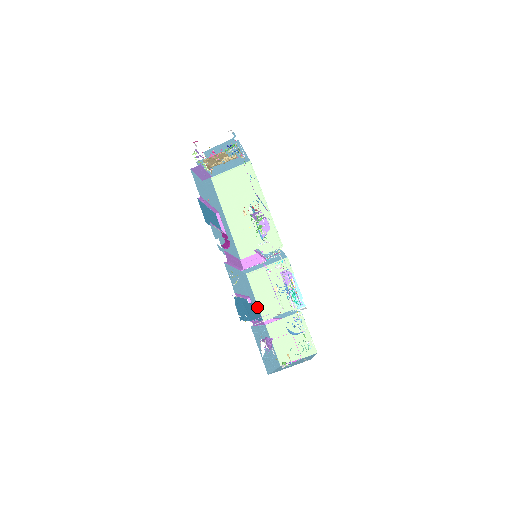
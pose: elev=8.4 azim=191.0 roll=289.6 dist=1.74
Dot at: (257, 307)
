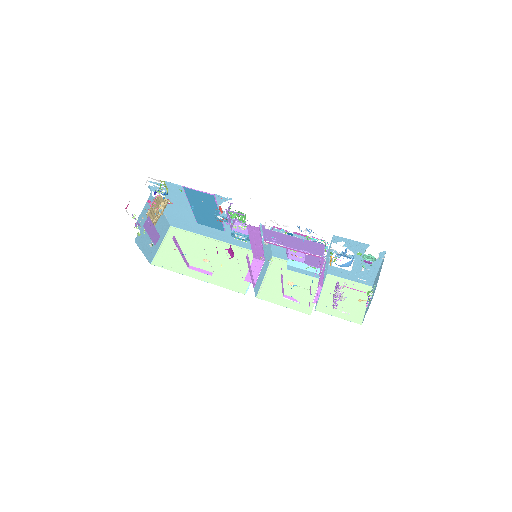
Dot at: occluded
